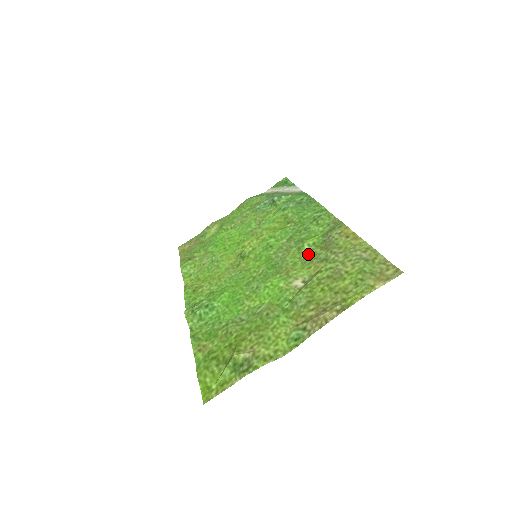
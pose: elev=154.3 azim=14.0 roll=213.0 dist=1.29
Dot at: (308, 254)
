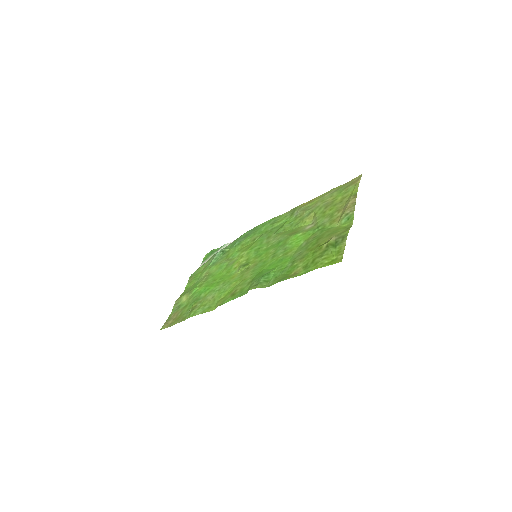
Dot at: (294, 224)
